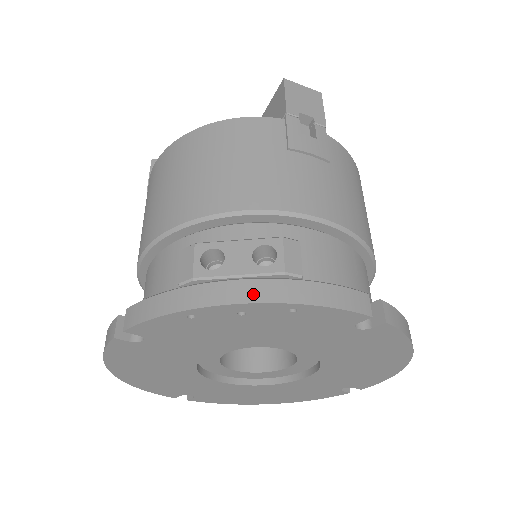
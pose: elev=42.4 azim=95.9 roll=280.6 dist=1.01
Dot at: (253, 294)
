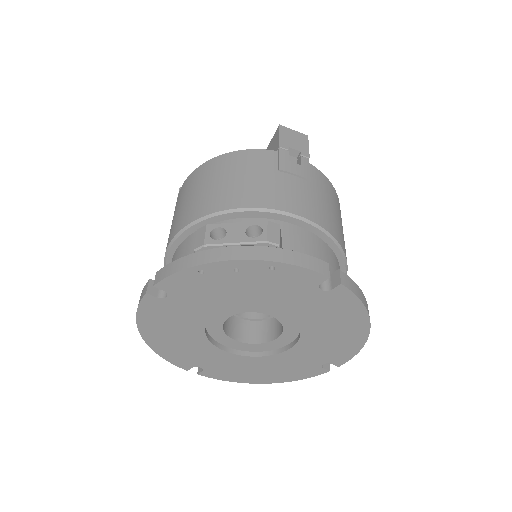
Dot at: (244, 254)
